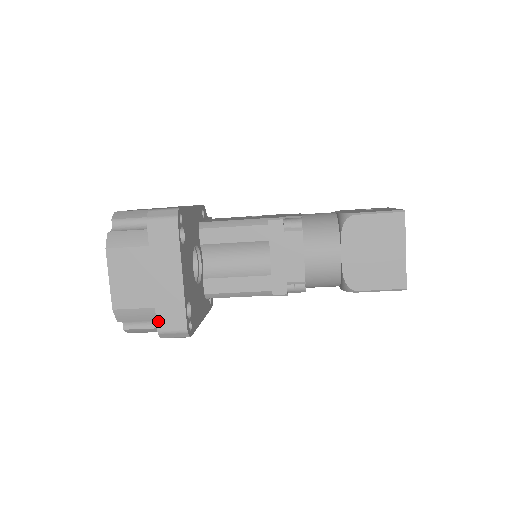
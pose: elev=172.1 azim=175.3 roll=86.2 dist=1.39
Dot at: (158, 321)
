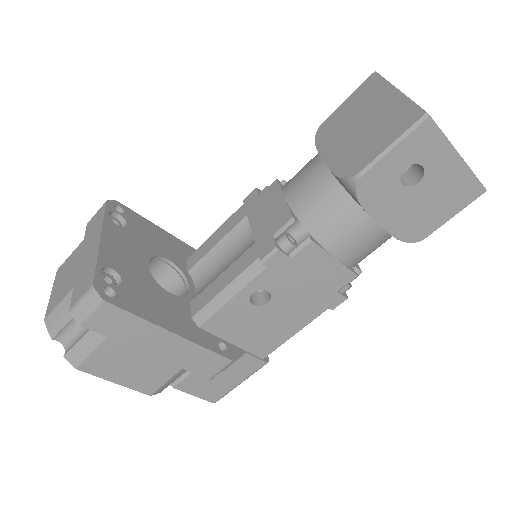
Dot at: (73, 298)
